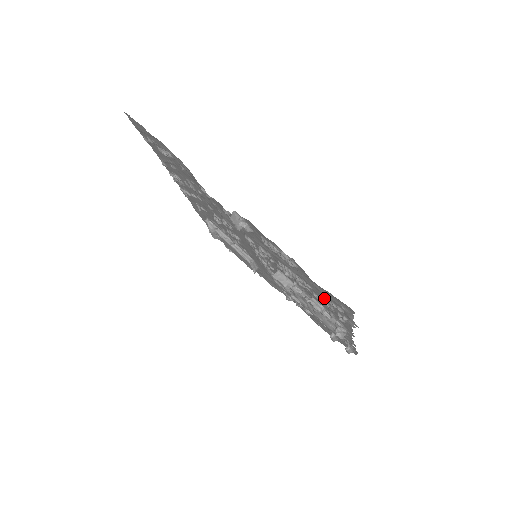
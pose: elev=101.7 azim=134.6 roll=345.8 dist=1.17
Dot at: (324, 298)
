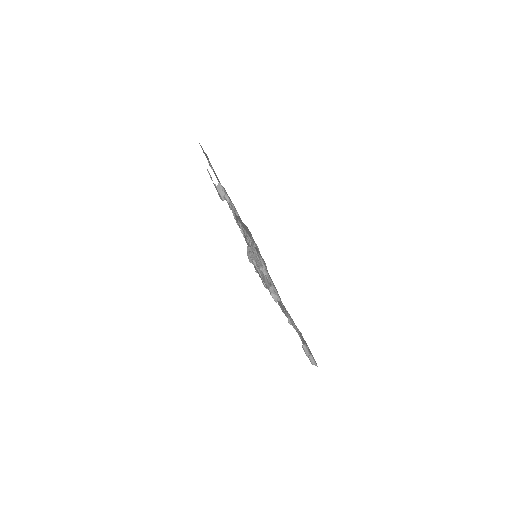
Dot at: (251, 241)
